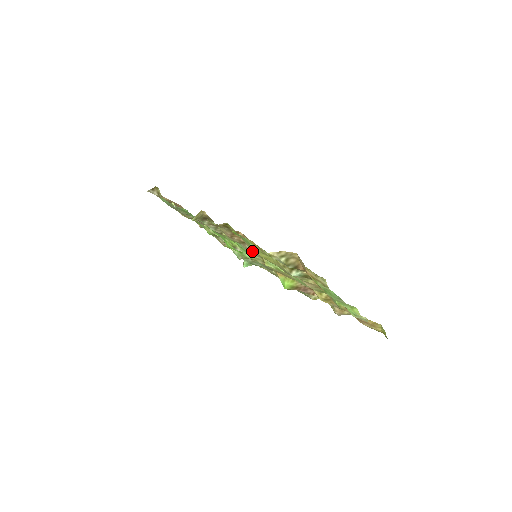
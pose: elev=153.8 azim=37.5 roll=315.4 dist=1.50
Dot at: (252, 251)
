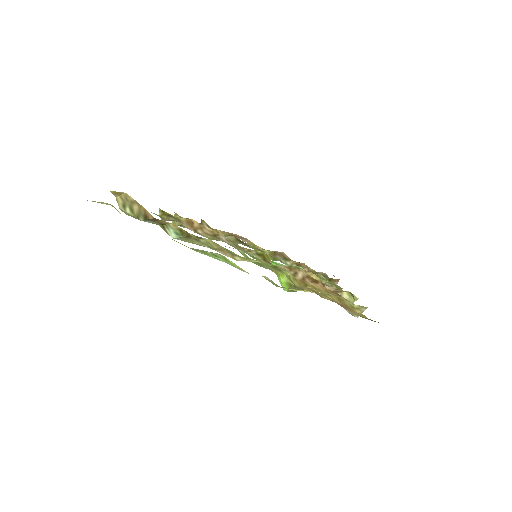
Dot at: (238, 247)
